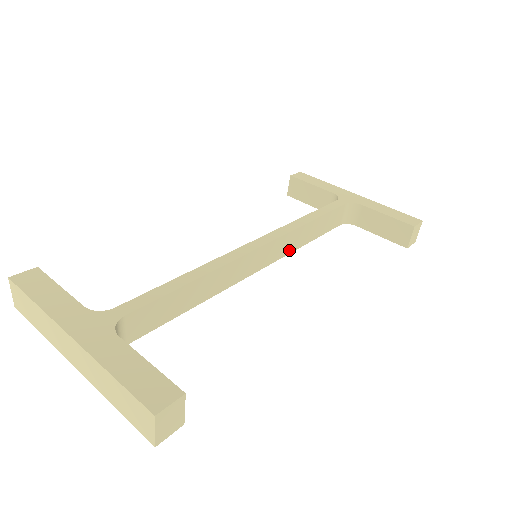
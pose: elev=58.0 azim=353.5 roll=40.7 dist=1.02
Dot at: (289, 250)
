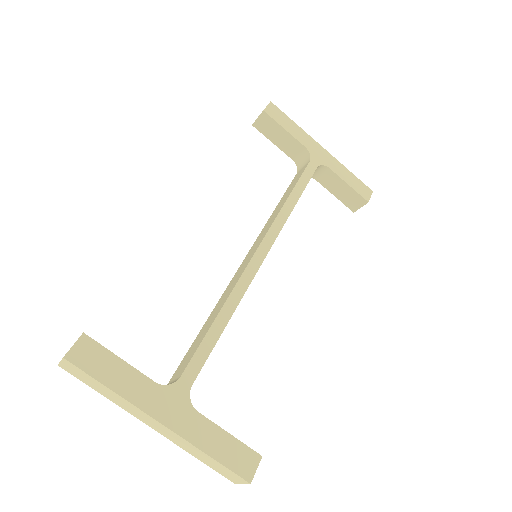
Dot at: occluded
